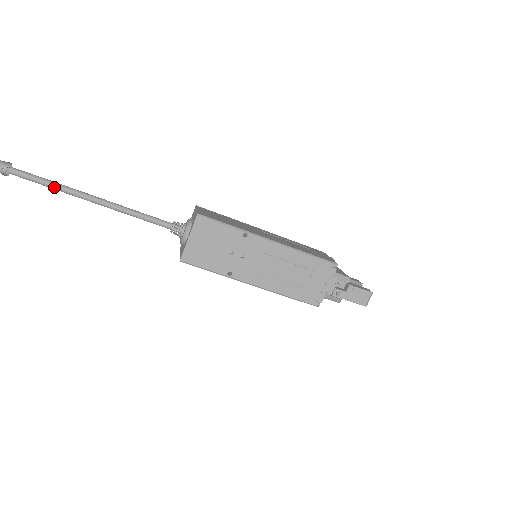
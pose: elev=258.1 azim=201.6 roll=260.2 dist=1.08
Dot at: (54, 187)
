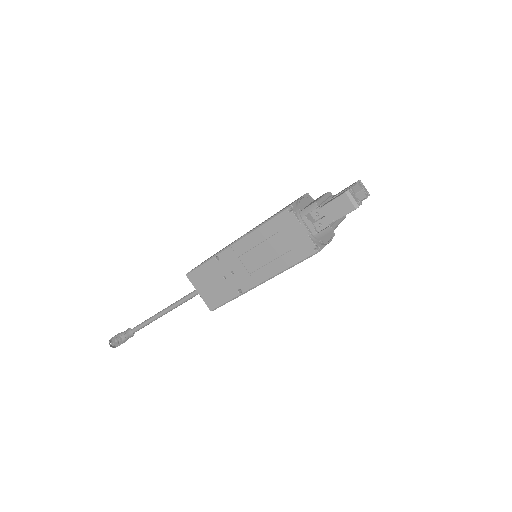
Dot at: (149, 323)
